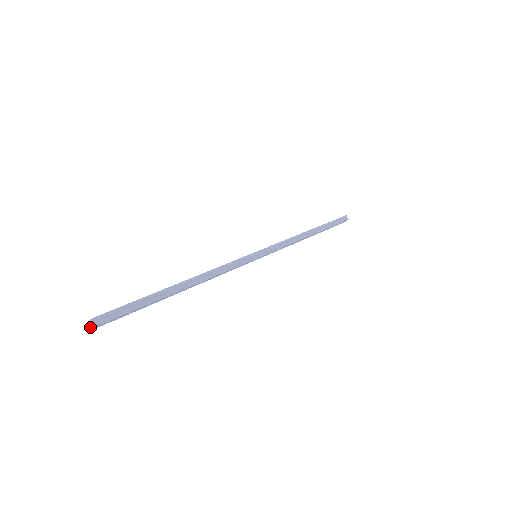
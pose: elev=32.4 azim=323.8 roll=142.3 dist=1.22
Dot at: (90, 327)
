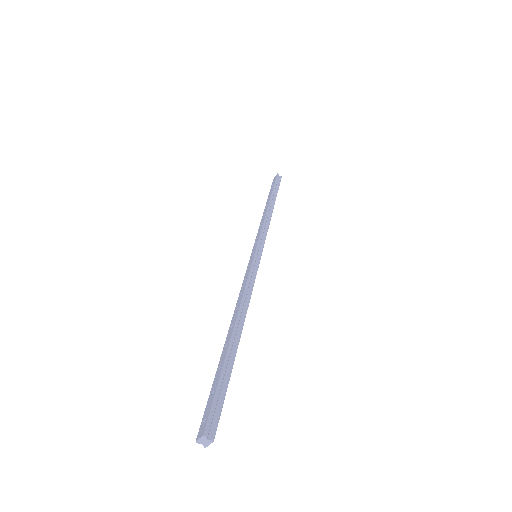
Dot at: occluded
